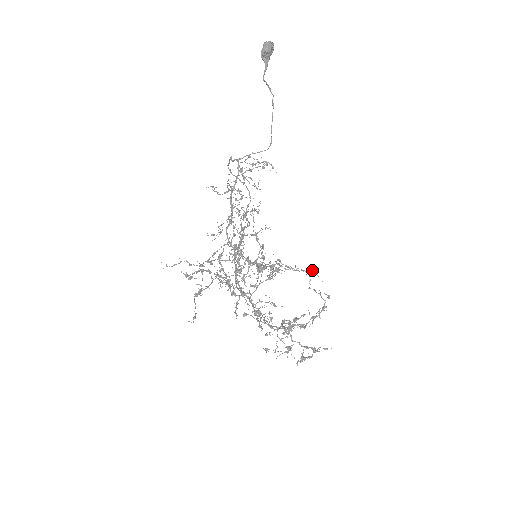
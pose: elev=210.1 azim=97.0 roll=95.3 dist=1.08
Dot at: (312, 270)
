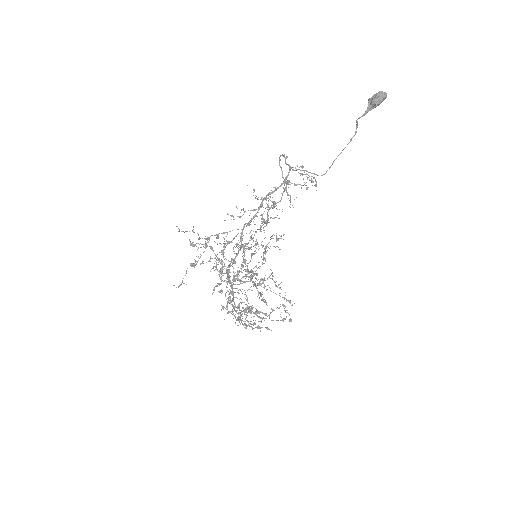
Dot at: occluded
